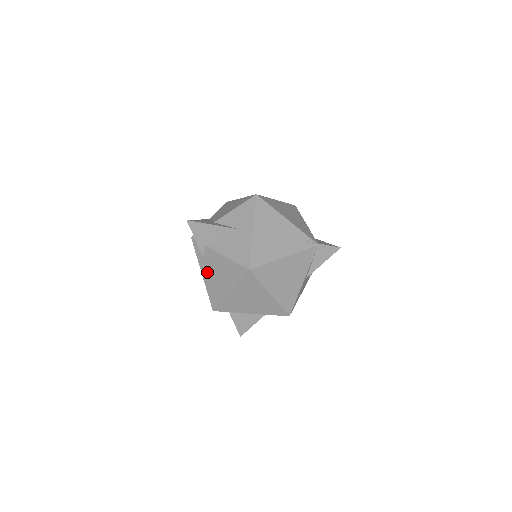
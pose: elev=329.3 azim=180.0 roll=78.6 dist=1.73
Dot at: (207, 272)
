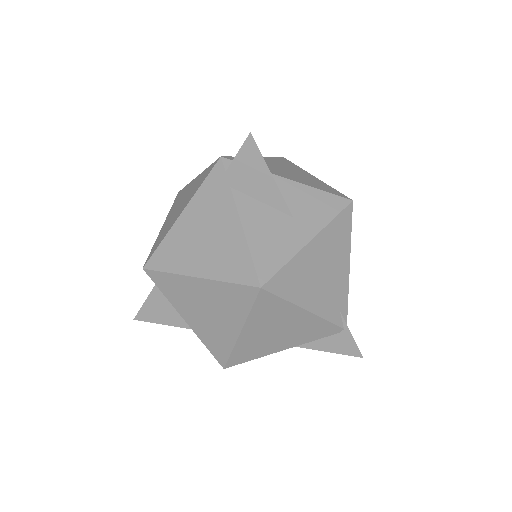
Dot at: (192, 219)
